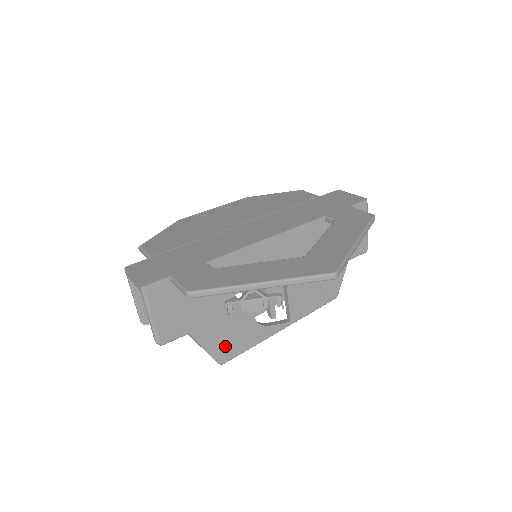
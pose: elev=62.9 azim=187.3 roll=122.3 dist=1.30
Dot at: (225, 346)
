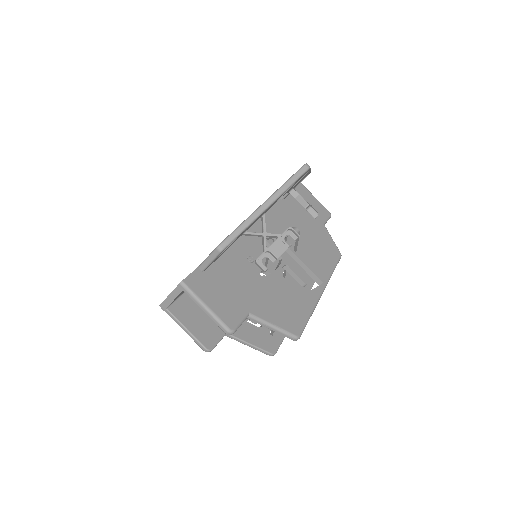
Dot at: (288, 319)
